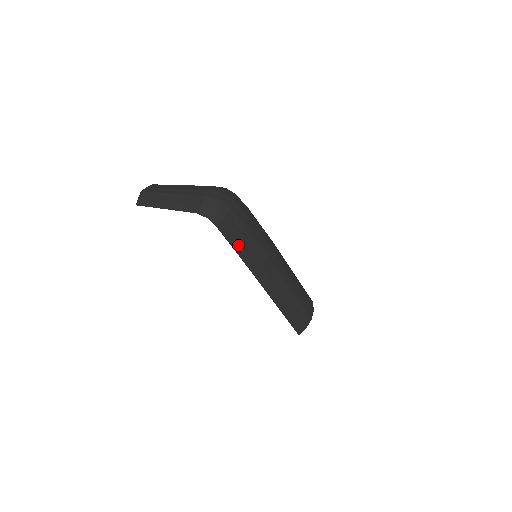
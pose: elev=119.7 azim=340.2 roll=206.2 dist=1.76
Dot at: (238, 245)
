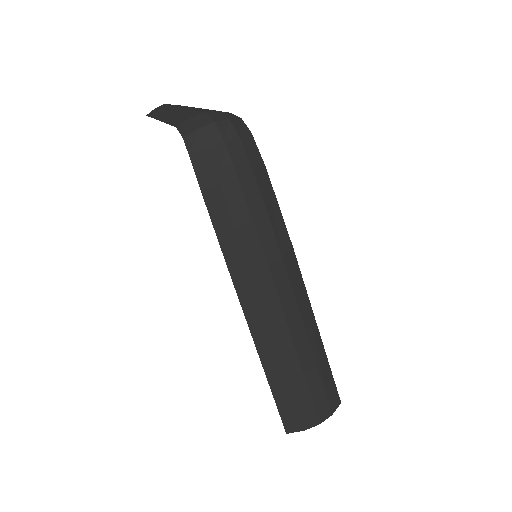
Dot at: (217, 208)
